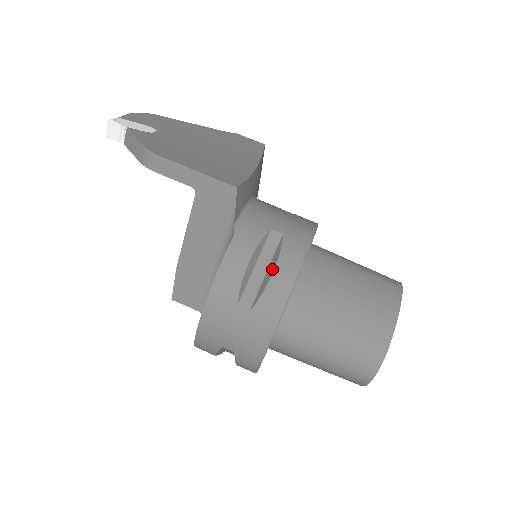
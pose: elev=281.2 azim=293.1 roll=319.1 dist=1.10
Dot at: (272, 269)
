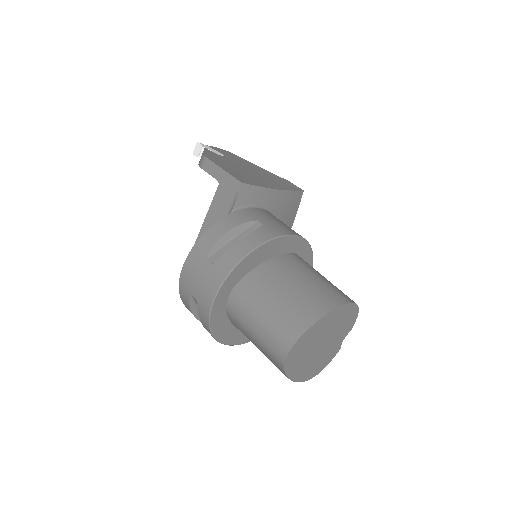
Dot at: (241, 240)
